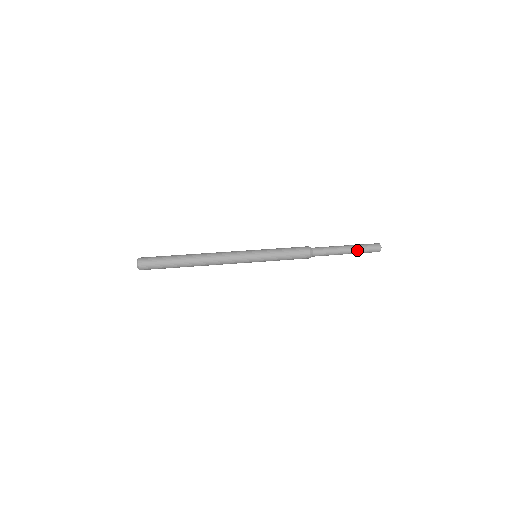
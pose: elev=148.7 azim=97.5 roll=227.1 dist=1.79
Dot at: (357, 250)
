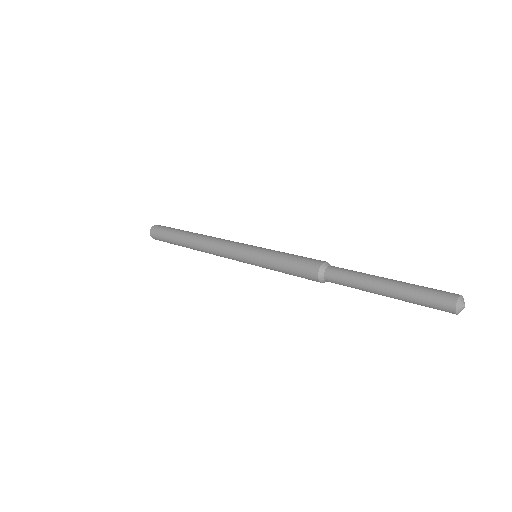
Dot at: (403, 289)
